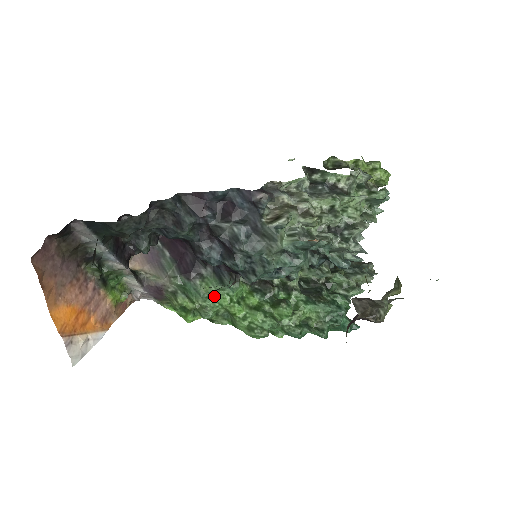
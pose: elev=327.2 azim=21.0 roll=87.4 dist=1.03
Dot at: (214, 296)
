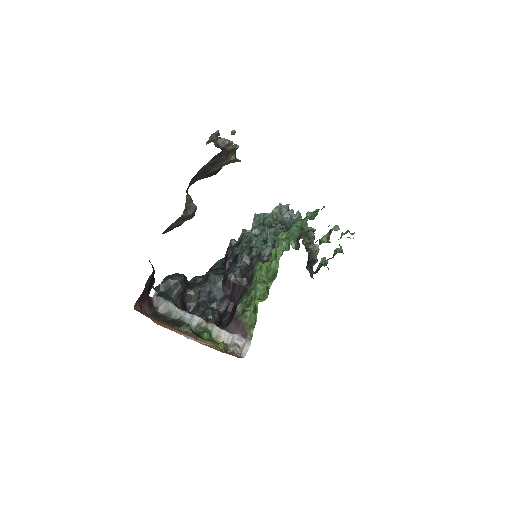
Dot at: (256, 282)
